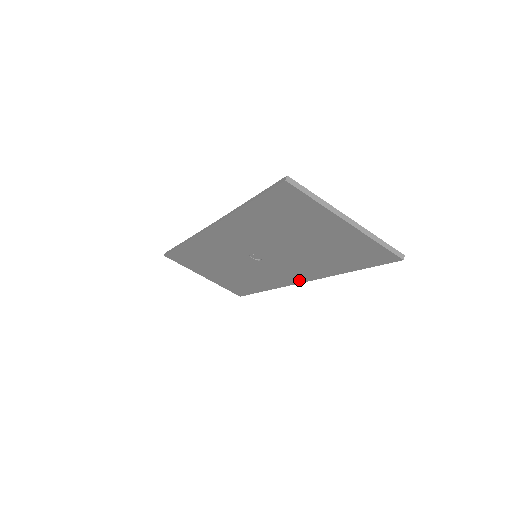
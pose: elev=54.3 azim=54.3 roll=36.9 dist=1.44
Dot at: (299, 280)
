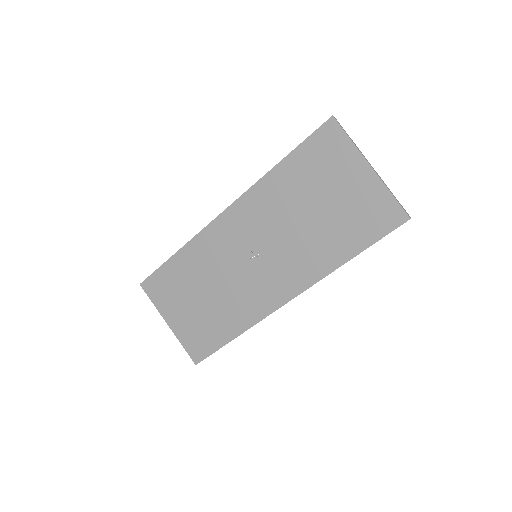
Dot at: (290, 295)
